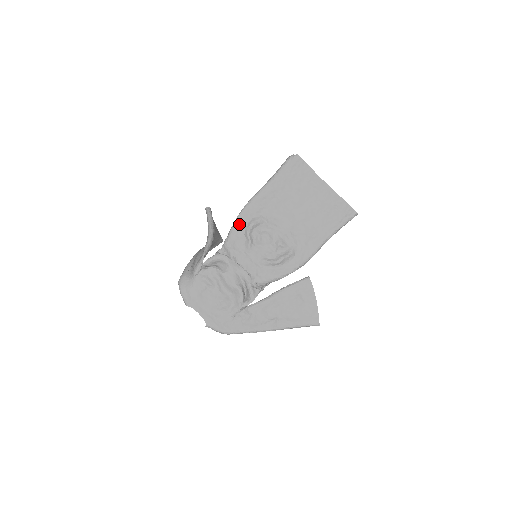
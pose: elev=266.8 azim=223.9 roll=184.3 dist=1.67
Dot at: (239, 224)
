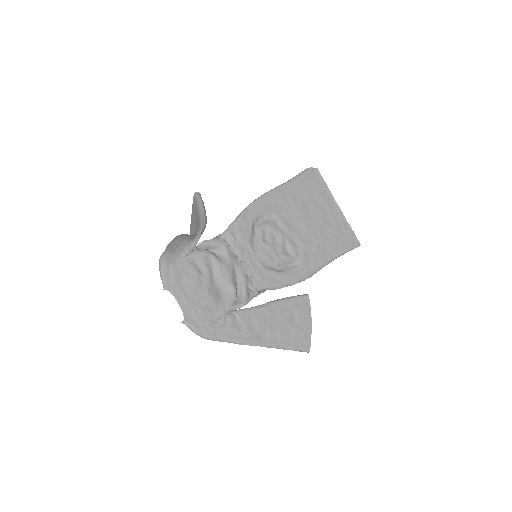
Dot at: (249, 214)
